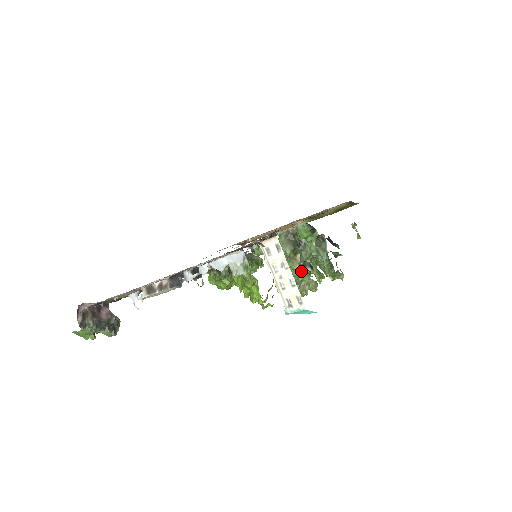
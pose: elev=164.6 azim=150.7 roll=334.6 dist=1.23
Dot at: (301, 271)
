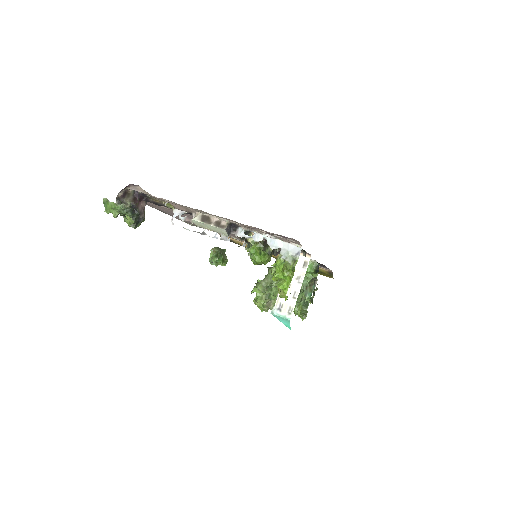
Dot at: occluded
